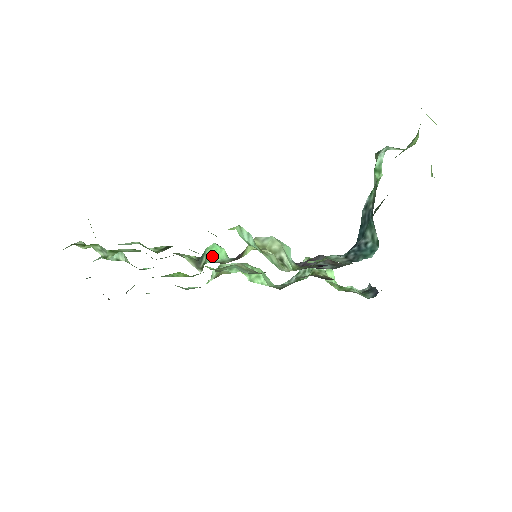
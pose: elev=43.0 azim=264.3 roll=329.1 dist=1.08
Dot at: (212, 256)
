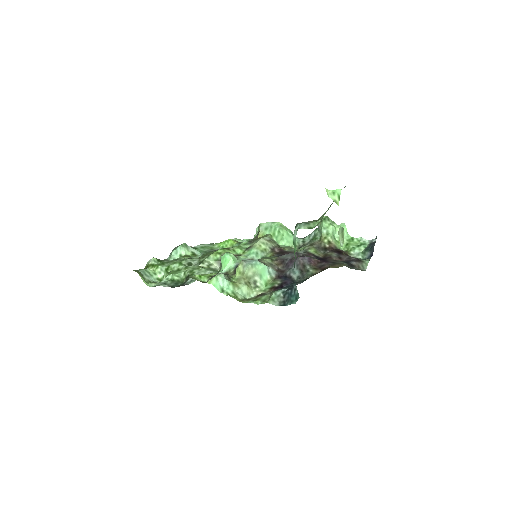
Dot at: (223, 266)
